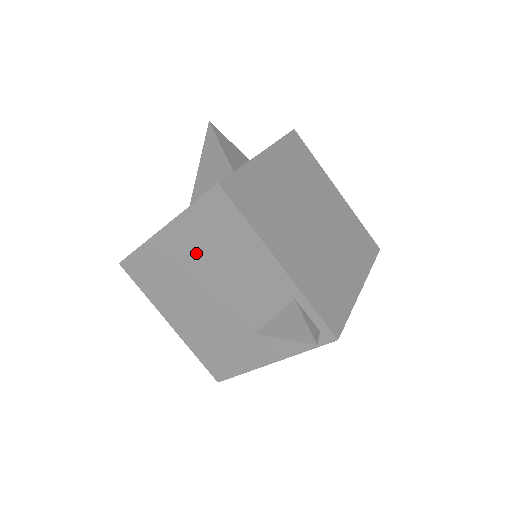
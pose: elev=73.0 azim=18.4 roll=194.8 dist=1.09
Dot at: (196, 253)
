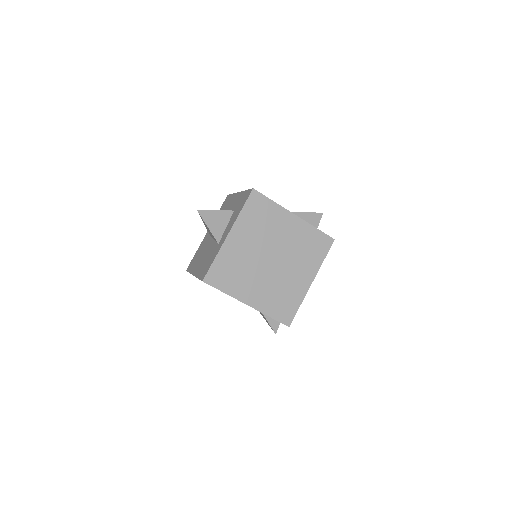
Dot at: occluded
